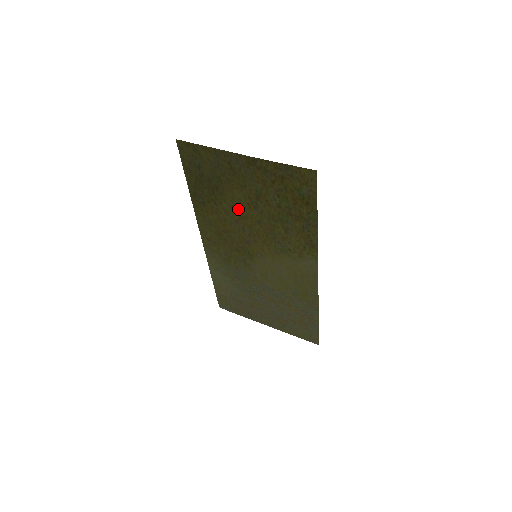
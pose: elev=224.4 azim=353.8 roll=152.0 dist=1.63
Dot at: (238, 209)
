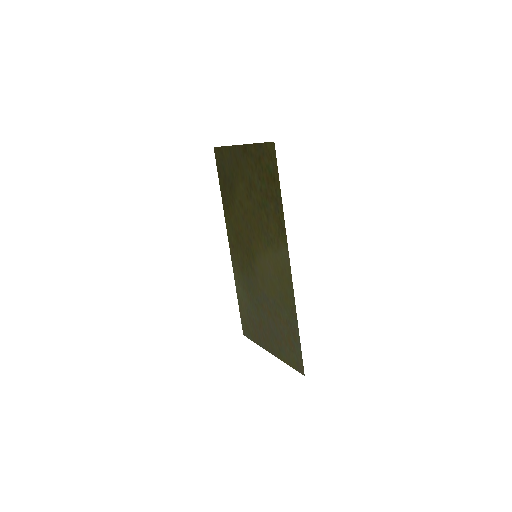
Dot at: (243, 203)
